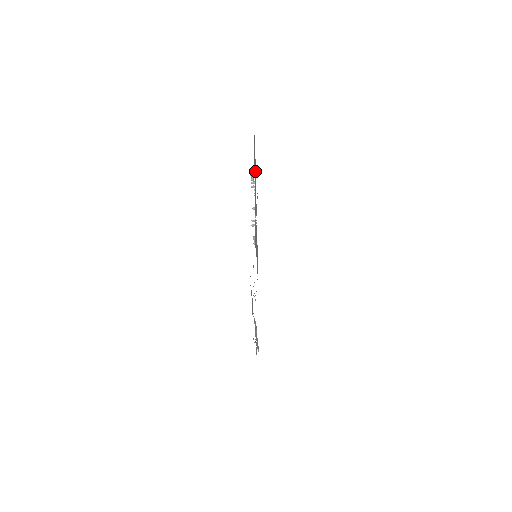
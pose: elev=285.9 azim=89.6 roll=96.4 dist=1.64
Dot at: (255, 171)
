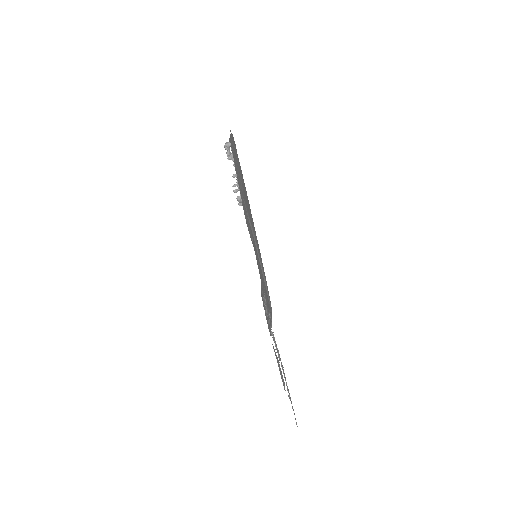
Dot at: (238, 167)
